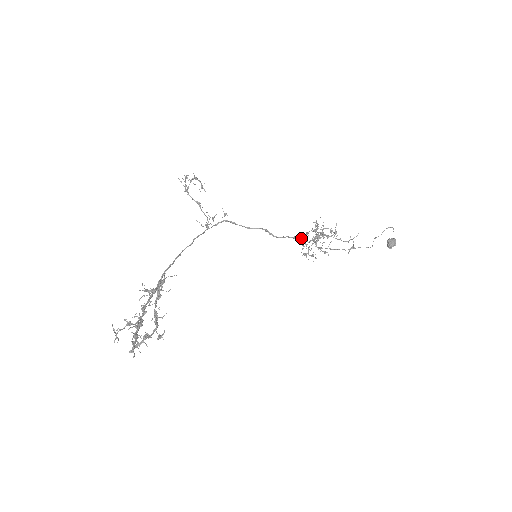
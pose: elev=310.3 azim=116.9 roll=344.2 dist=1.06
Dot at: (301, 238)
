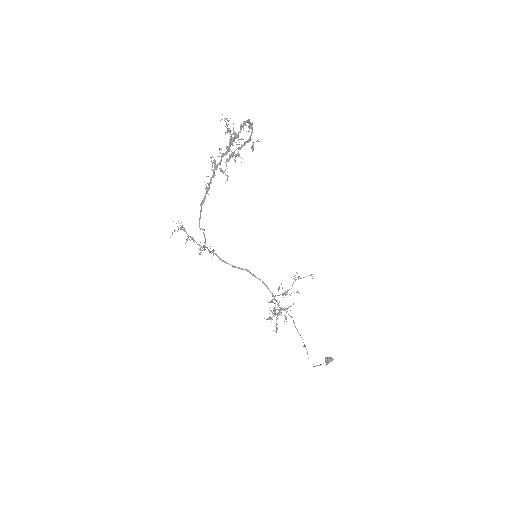
Dot at: (270, 301)
